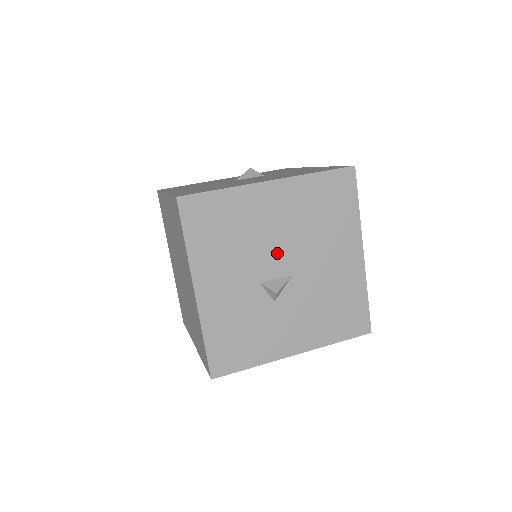
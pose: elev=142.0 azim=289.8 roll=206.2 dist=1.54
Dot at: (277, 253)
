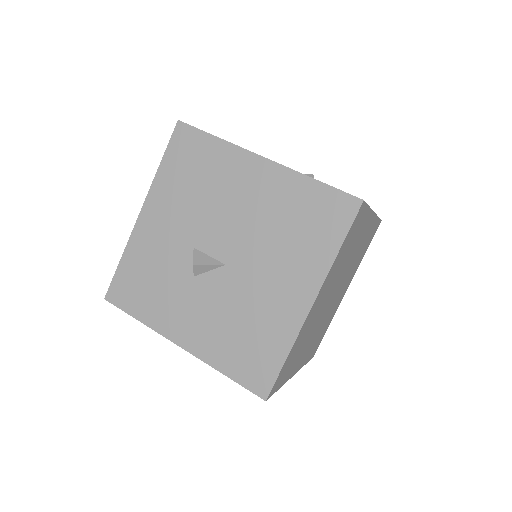
Dot at: (226, 232)
